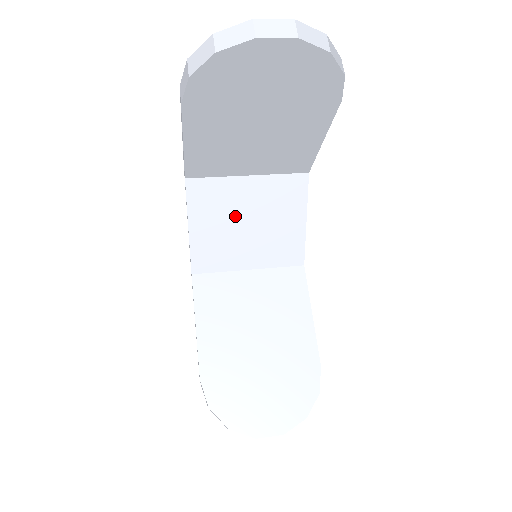
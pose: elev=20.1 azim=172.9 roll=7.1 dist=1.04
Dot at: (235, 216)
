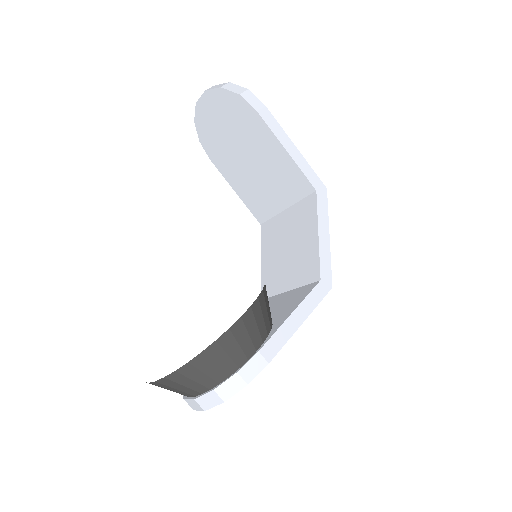
Dot at: (281, 244)
